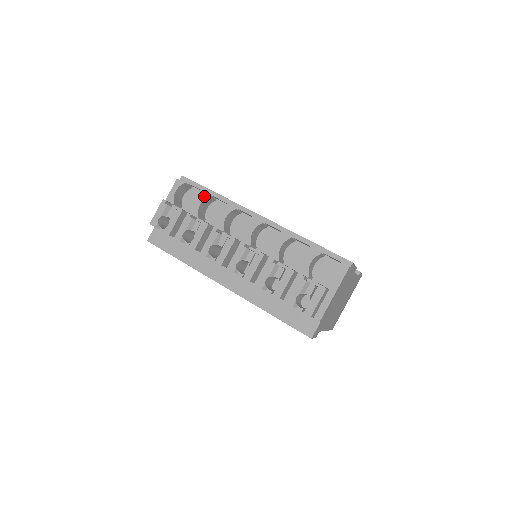
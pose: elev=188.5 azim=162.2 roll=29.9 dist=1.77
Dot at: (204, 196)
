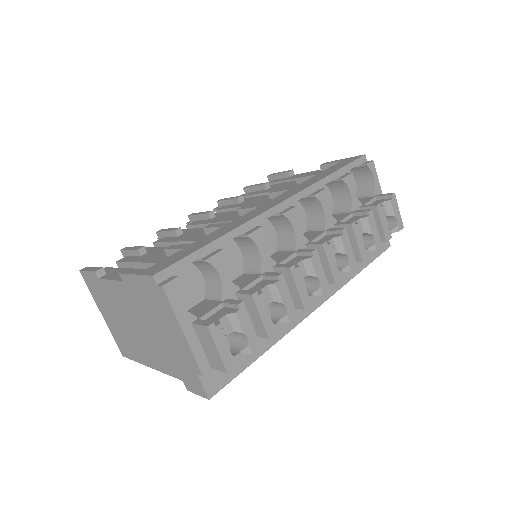
Dot at: (220, 258)
